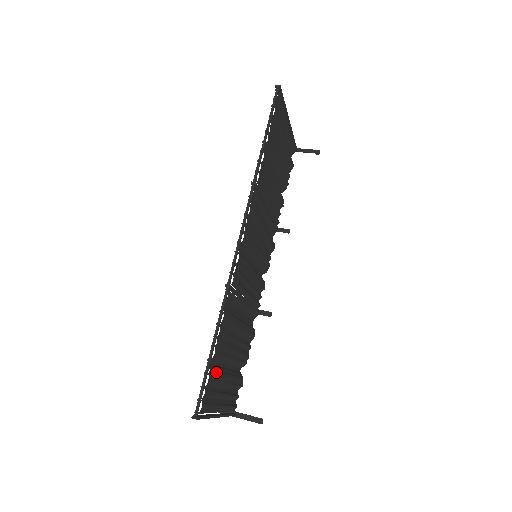
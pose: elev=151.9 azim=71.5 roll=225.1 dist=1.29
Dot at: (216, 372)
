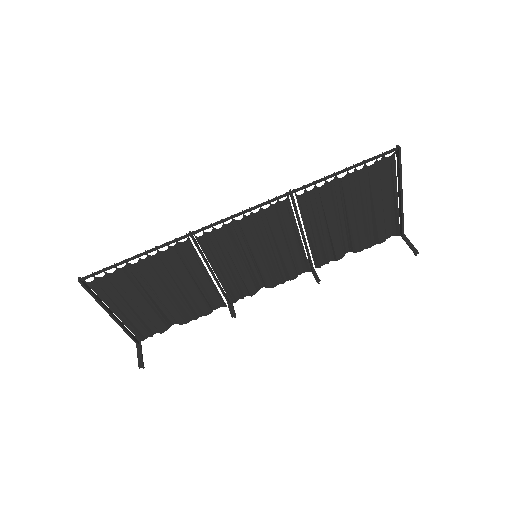
Dot at: (130, 280)
